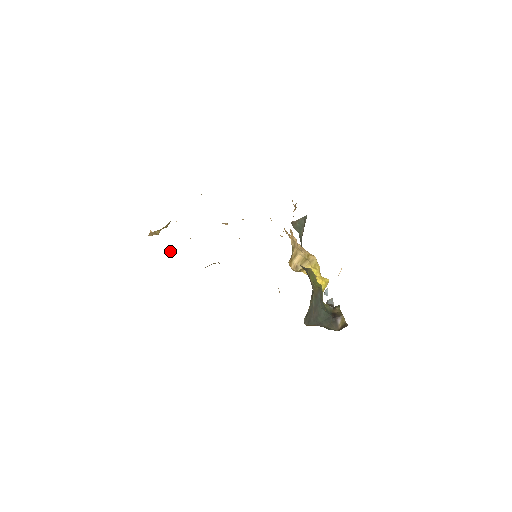
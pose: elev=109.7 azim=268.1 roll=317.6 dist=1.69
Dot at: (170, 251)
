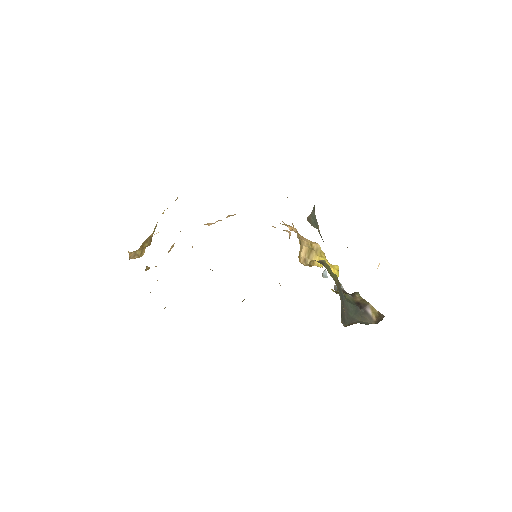
Dot at: (149, 267)
